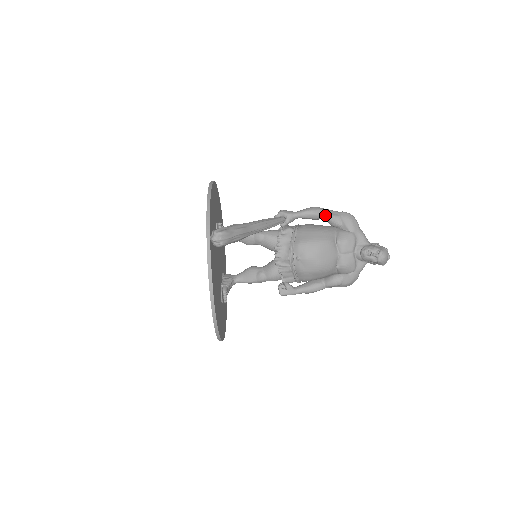
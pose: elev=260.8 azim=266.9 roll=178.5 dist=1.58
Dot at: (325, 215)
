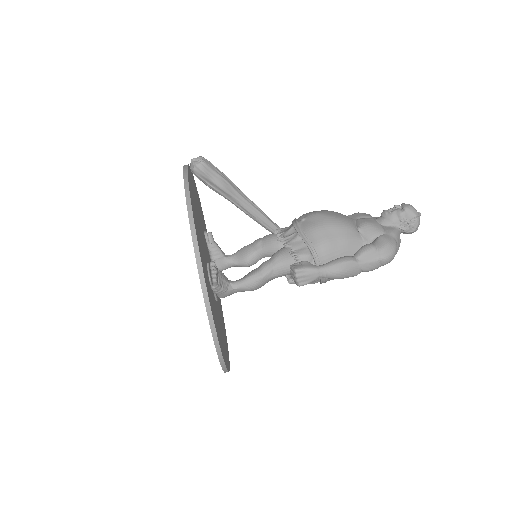
Dot at: occluded
